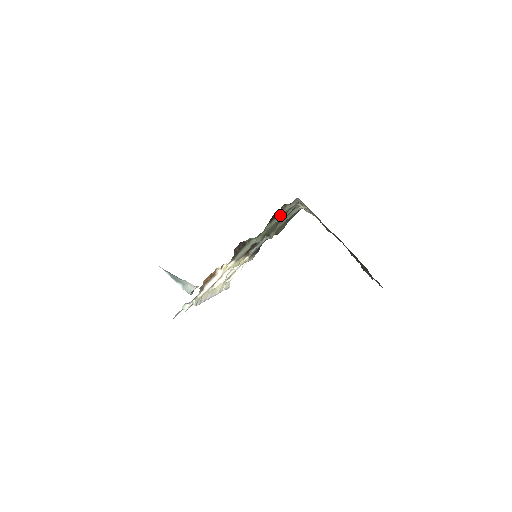
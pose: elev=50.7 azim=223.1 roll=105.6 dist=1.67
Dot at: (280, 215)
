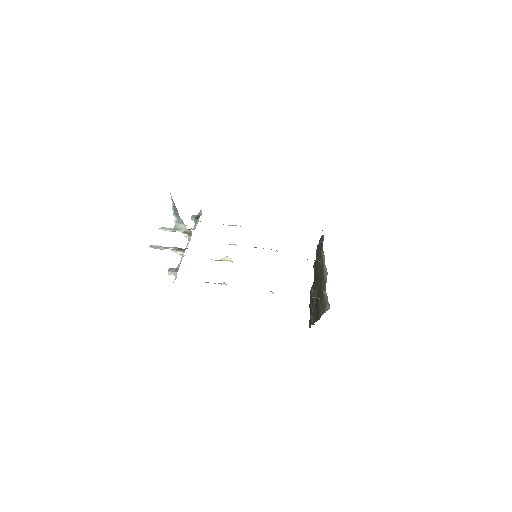
Dot at: occluded
